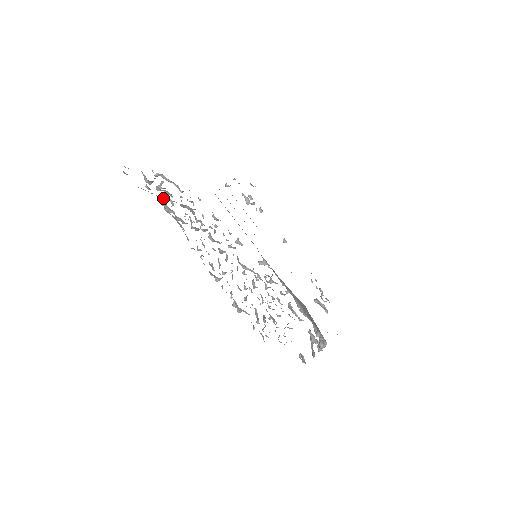
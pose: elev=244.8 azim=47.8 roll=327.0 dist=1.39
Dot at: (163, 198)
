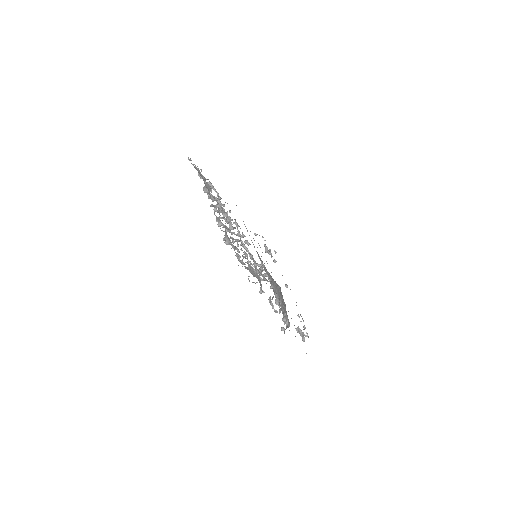
Dot at: occluded
